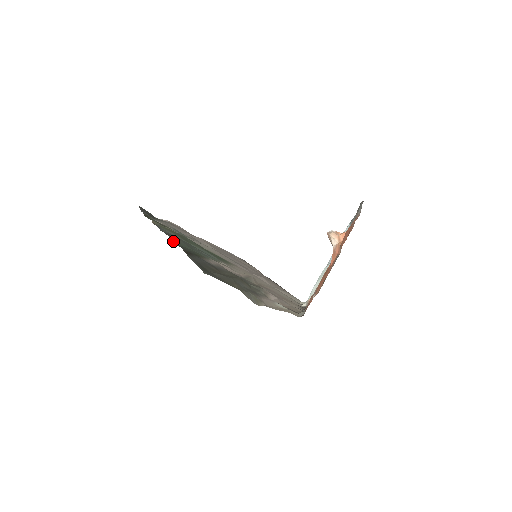
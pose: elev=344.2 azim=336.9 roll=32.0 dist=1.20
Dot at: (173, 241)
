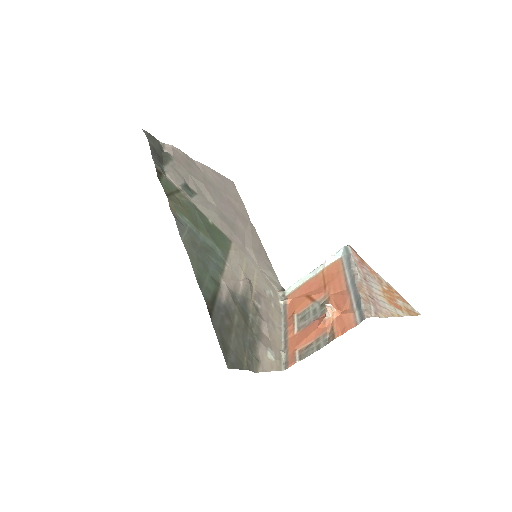
Dot at: (196, 276)
